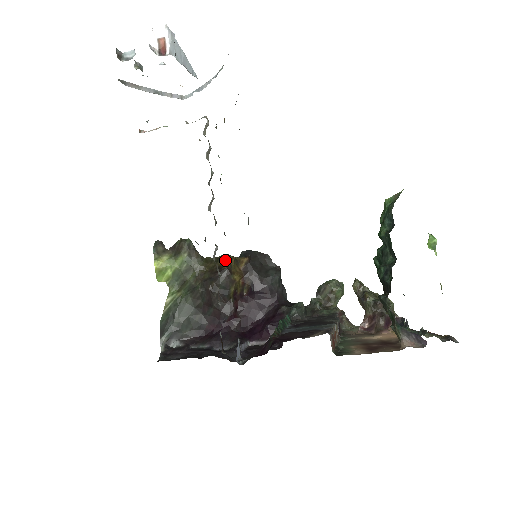
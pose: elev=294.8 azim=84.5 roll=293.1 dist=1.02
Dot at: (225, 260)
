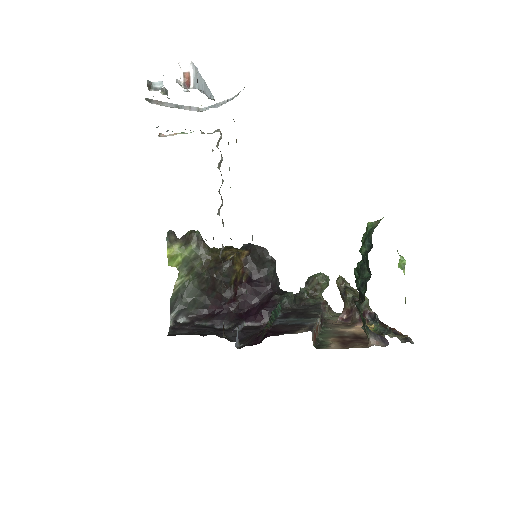
Dot at: (228, 252)
